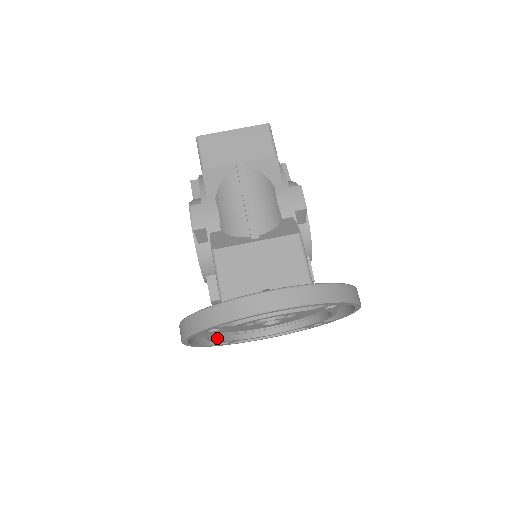
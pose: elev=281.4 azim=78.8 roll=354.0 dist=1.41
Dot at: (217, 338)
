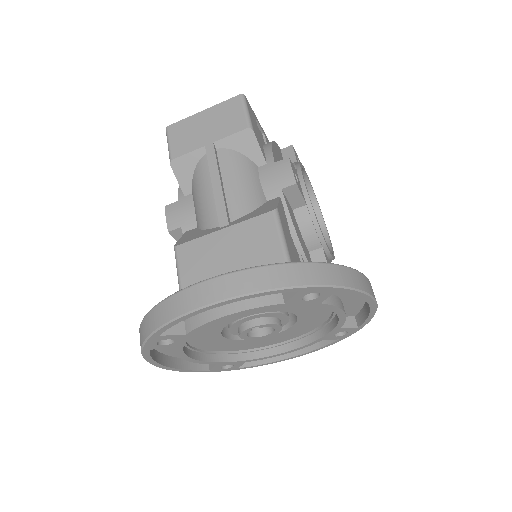
Dot at: (205, 358)
